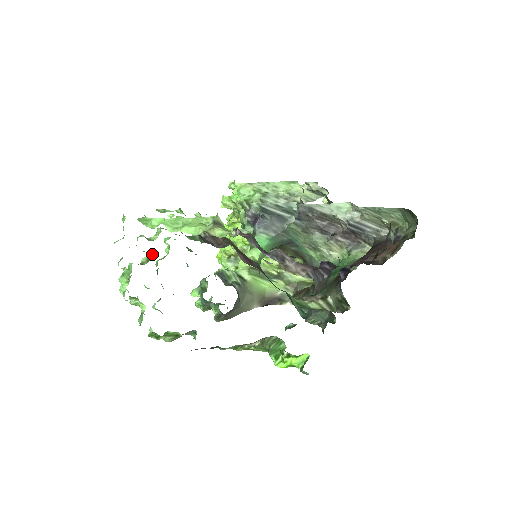
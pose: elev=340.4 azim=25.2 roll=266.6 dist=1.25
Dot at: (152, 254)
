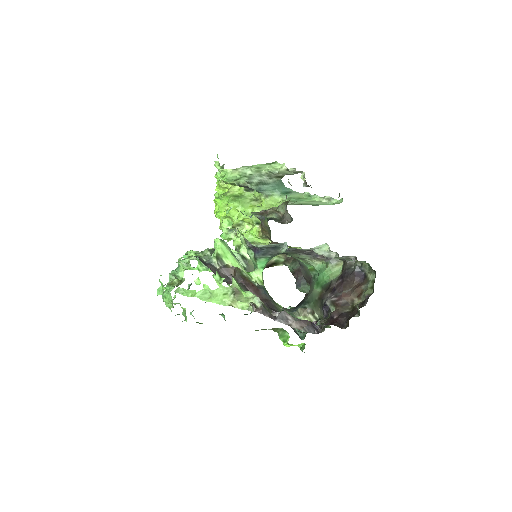
Dot at: occluded
